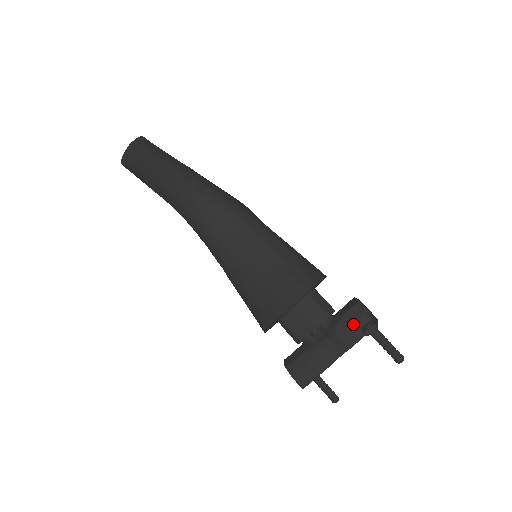
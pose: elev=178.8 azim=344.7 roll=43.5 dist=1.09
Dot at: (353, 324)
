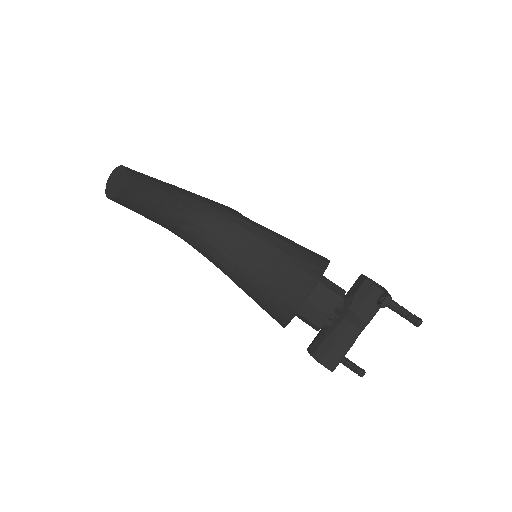
Dot at: (367, 300)
